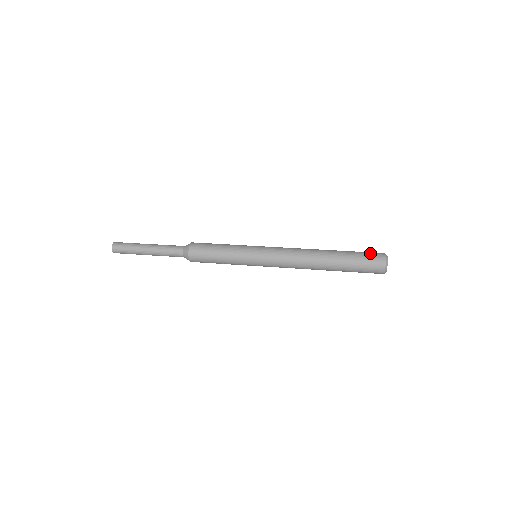
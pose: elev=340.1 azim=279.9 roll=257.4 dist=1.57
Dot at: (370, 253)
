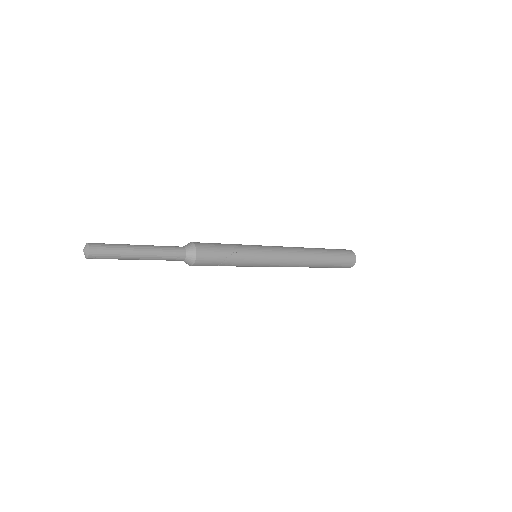
Dot at: (342, 249)
